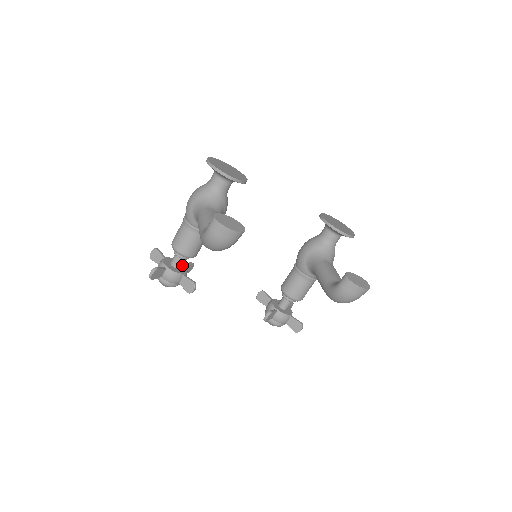
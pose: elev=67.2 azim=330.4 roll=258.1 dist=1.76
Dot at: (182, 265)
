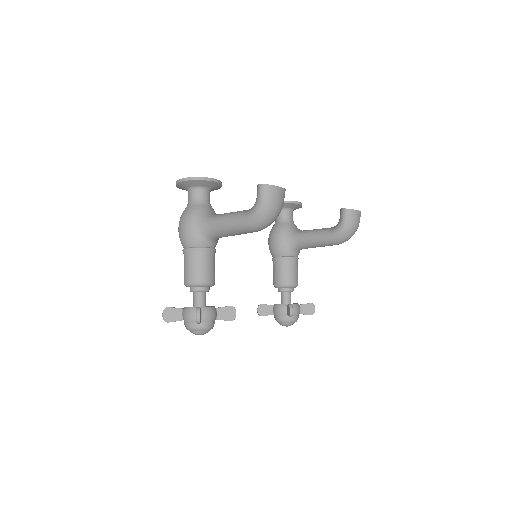
Dot at: occluded
